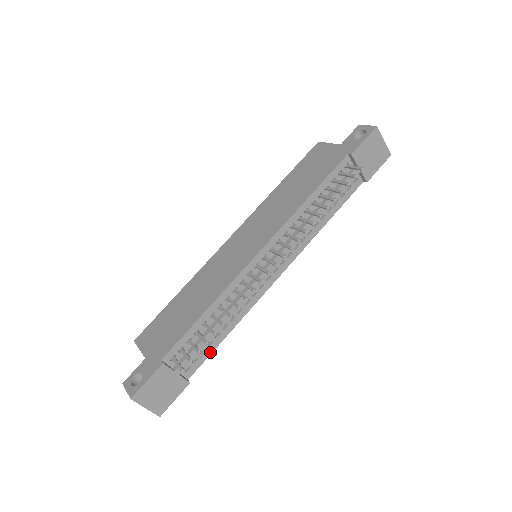
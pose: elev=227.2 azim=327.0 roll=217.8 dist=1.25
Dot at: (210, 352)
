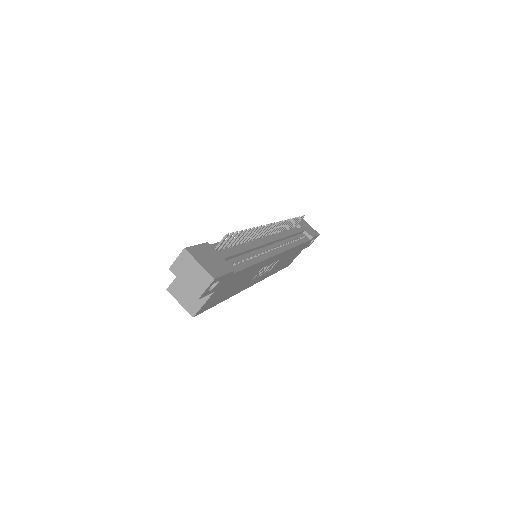
Dot at: (245, 267)
